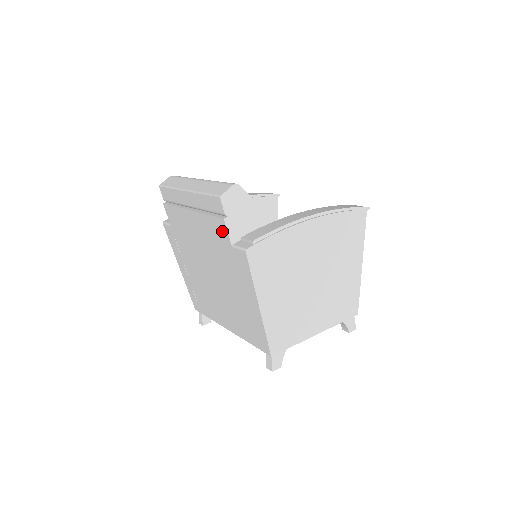
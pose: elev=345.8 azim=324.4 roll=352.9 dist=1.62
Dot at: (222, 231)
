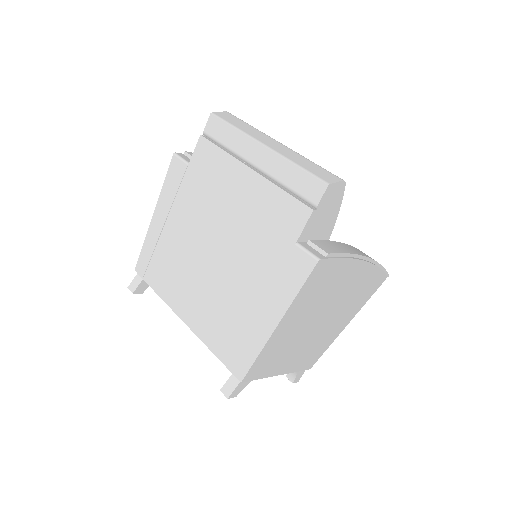
Dot at: (295, 220)
